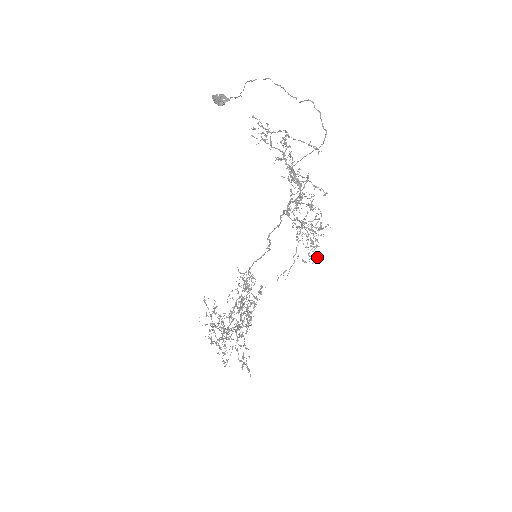
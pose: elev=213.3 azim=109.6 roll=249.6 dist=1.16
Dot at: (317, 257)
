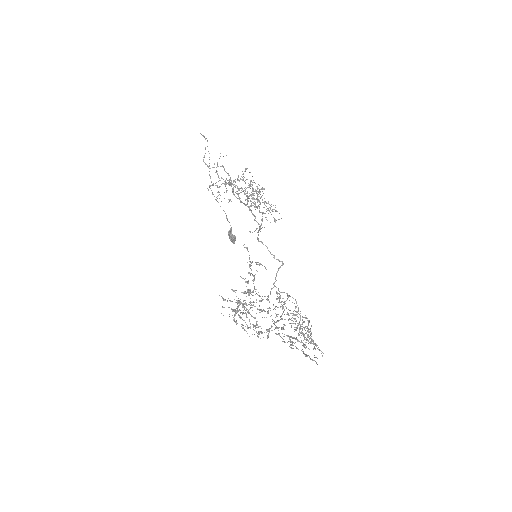
Dot at: occluded
